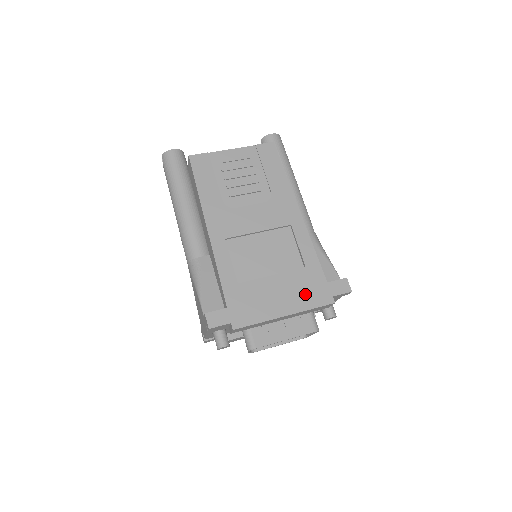
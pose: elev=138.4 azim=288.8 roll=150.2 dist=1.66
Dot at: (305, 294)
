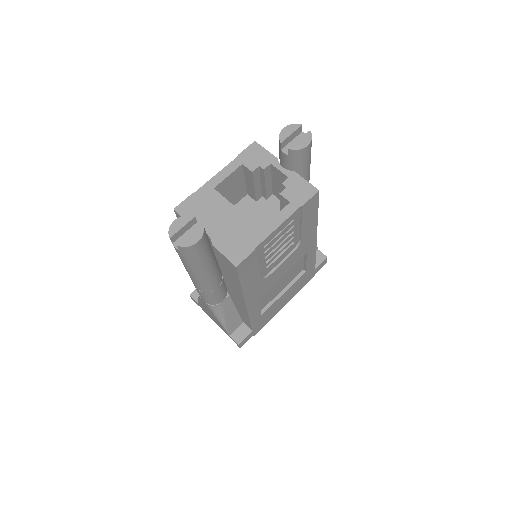
Dot at: (300, 286)
